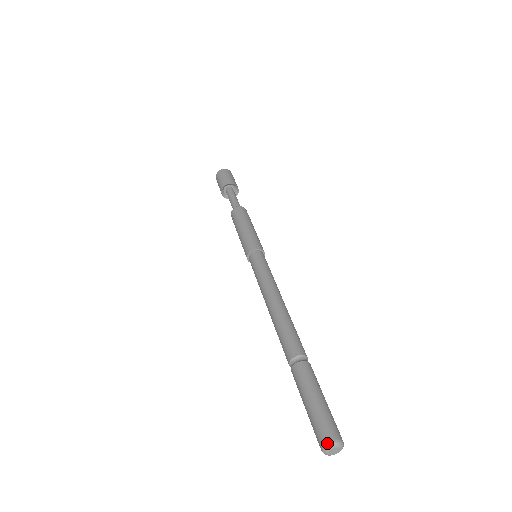
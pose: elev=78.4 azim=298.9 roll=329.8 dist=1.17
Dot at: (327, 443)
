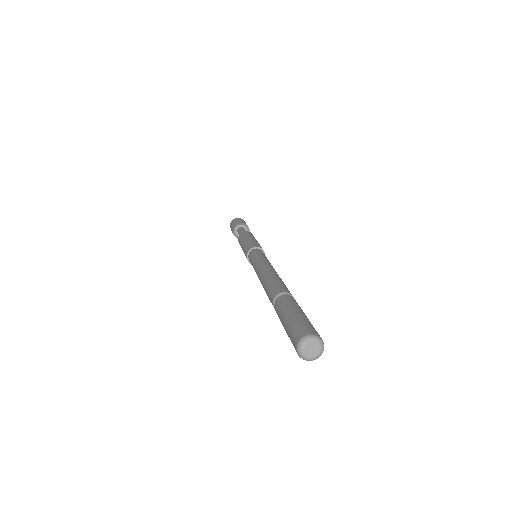
Dot at: (305, 335)
